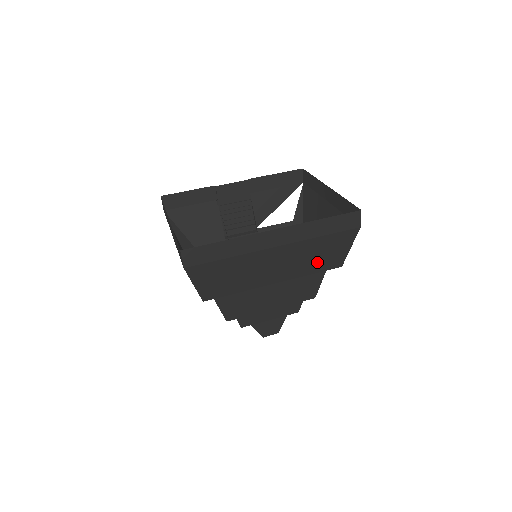
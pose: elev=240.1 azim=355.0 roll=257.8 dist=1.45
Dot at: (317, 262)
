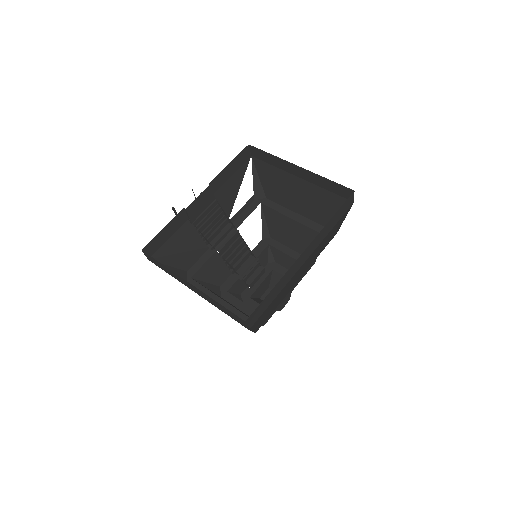
Dot at: (324, 245)
